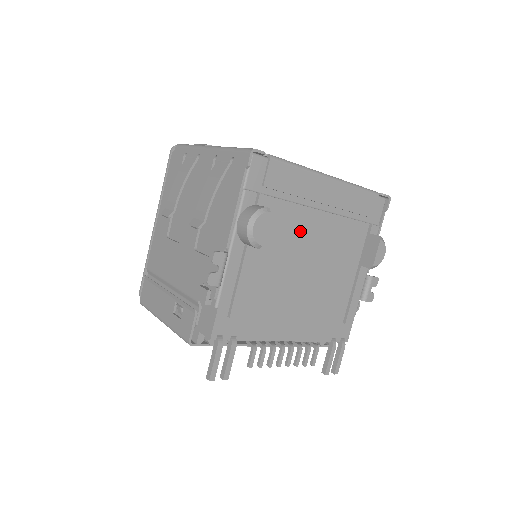
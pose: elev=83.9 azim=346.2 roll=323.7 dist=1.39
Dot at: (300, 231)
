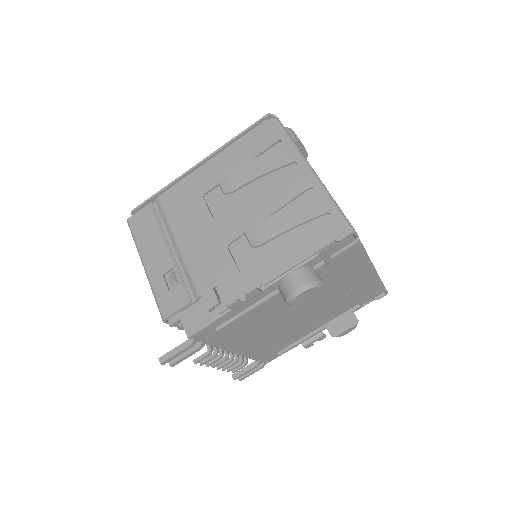
Dot at: (318, 293)
